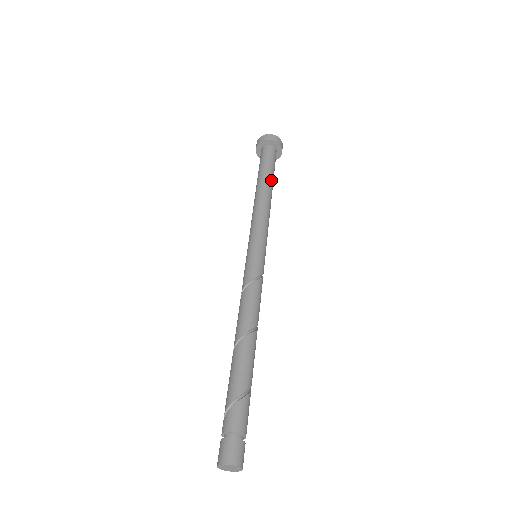
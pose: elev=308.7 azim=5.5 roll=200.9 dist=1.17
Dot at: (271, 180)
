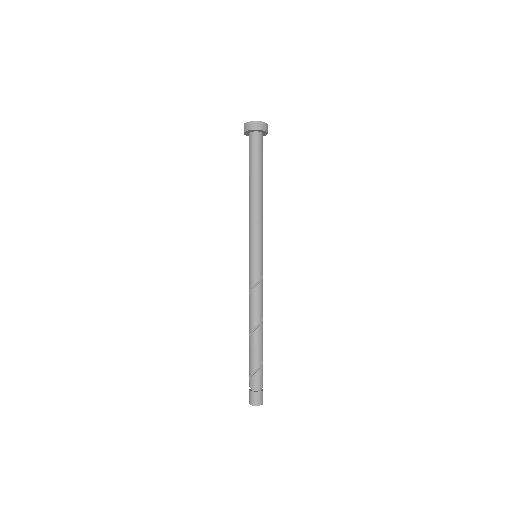
Dot at: (262, 176)
